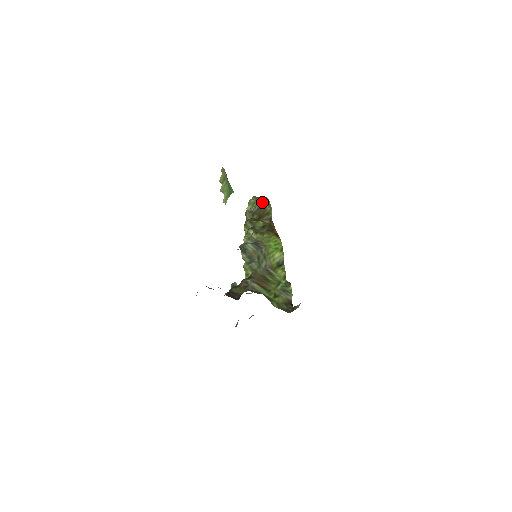
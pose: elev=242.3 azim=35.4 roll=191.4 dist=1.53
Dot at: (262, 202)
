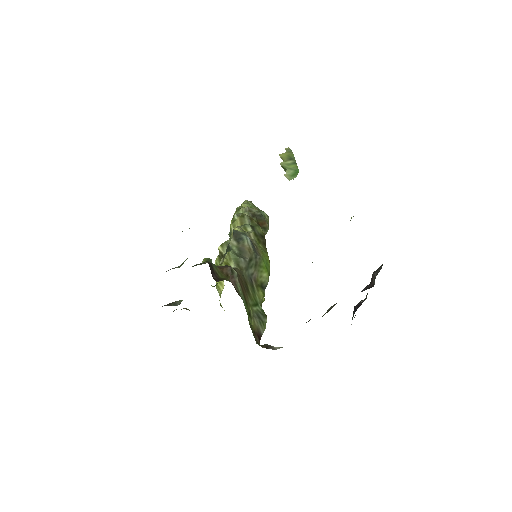
Dot at: (263, 213)
